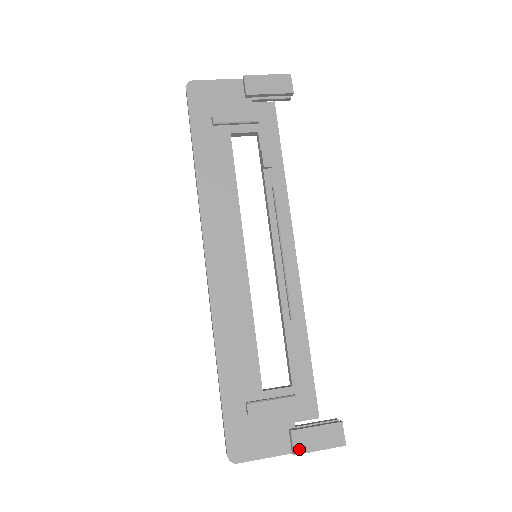
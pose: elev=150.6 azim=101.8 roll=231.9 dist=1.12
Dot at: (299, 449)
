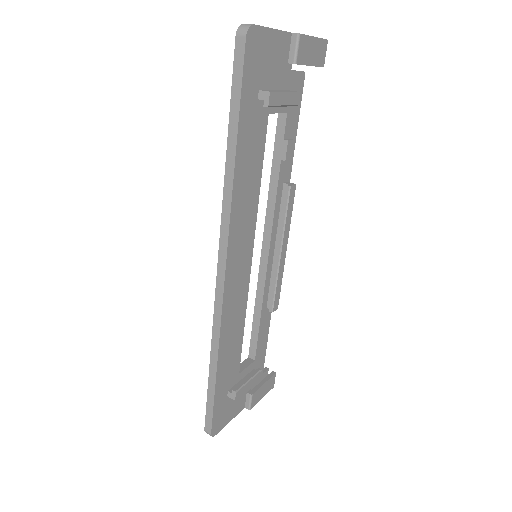
Dot at: (253, 405)
